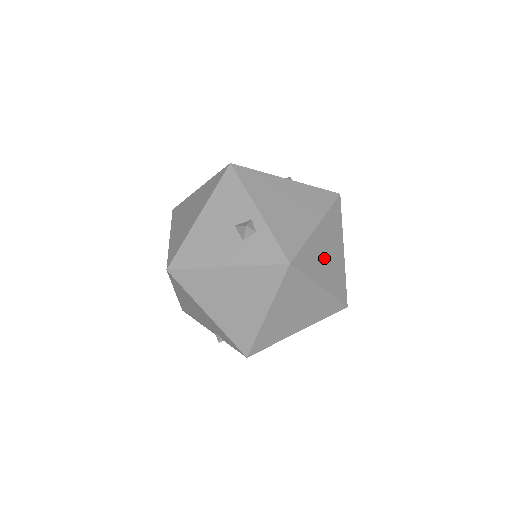
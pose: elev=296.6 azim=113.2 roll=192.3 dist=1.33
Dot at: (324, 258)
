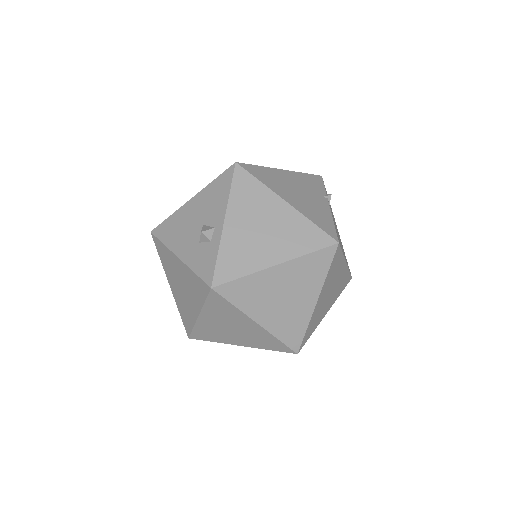
Dot at: (275, 298)
